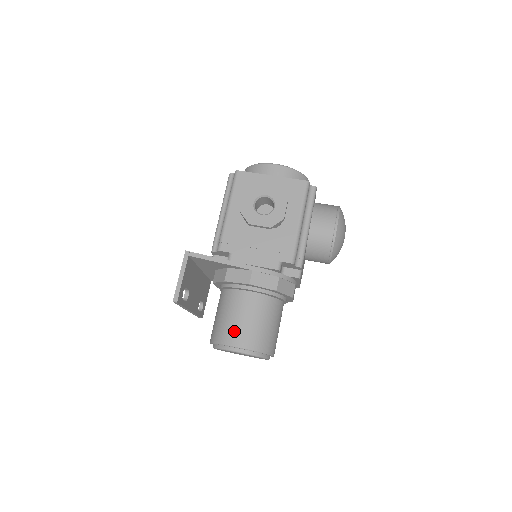
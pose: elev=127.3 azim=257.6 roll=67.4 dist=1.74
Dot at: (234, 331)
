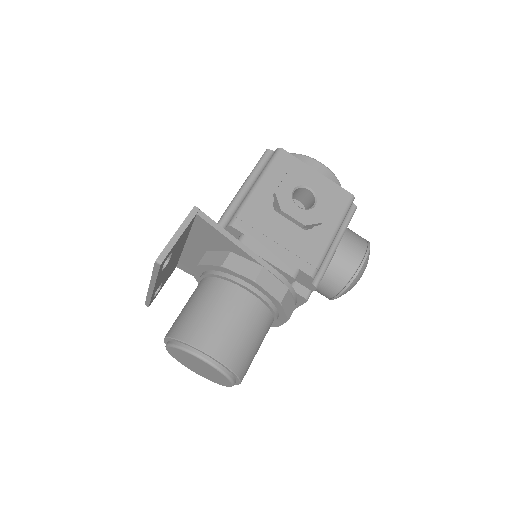
Dot at: (212, 332)
